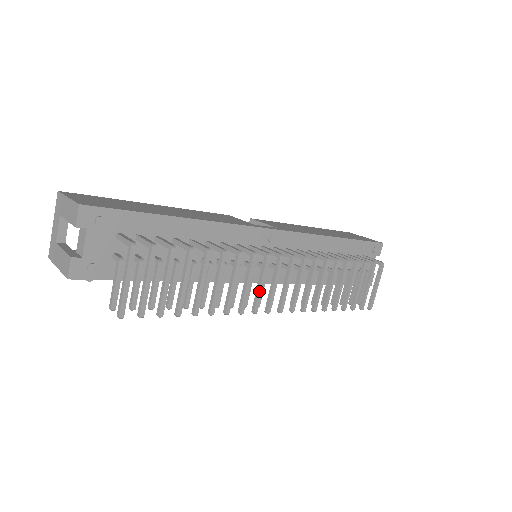
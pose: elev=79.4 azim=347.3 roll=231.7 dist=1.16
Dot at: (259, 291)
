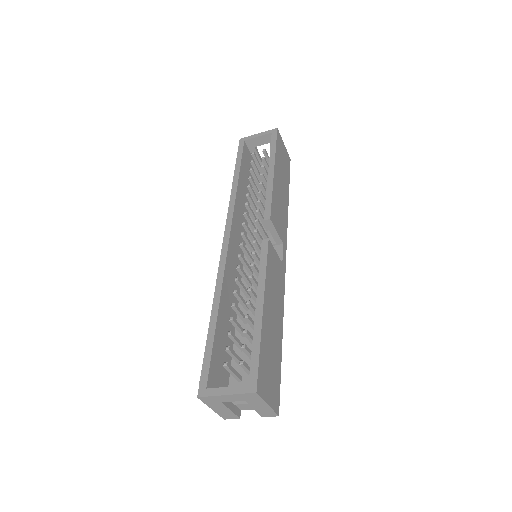
Dot at: occluded
